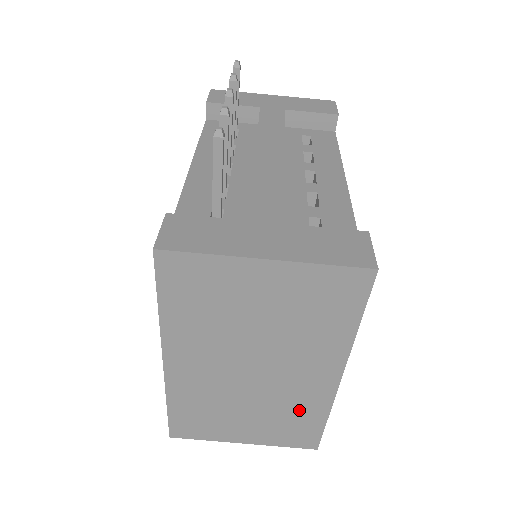
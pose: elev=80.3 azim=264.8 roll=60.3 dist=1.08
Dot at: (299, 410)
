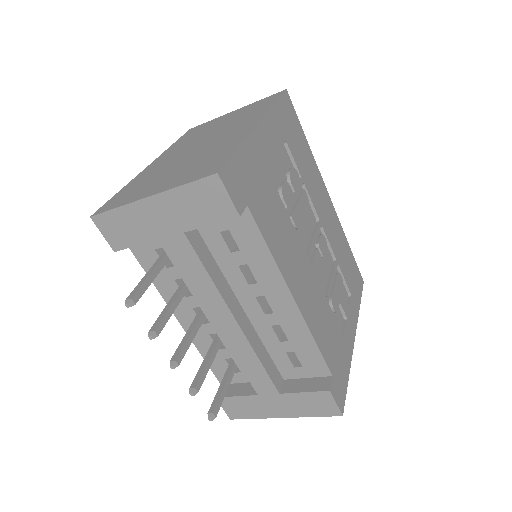
Dot at: occluded
